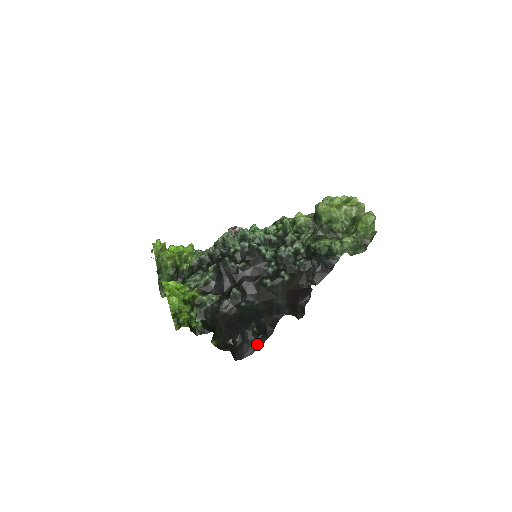
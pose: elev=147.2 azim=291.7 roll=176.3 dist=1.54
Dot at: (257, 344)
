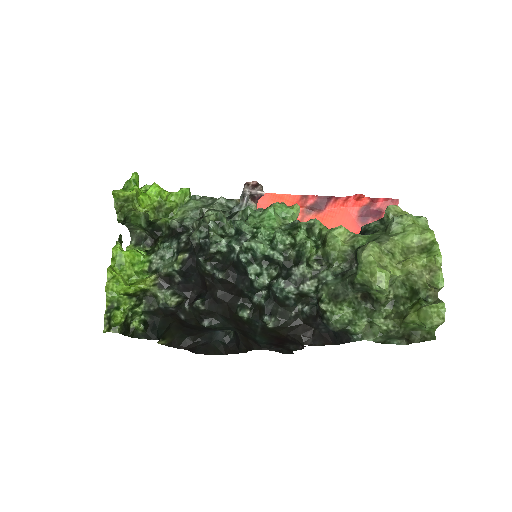
Dot at: (226, 349)
